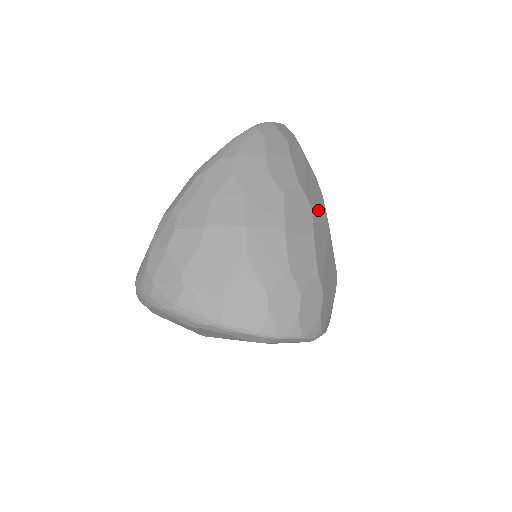
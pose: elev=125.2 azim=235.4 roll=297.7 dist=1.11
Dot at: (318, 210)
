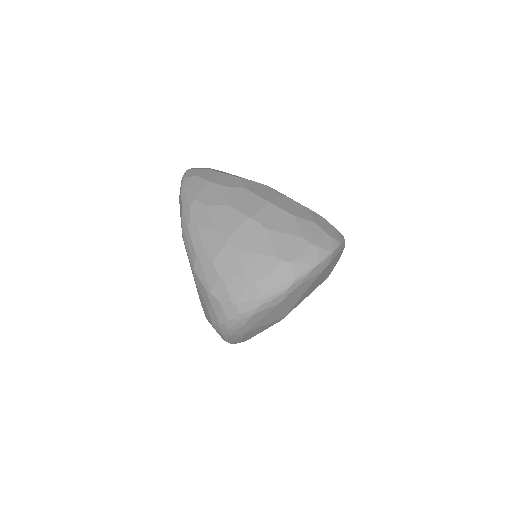
Dot at: occluded
